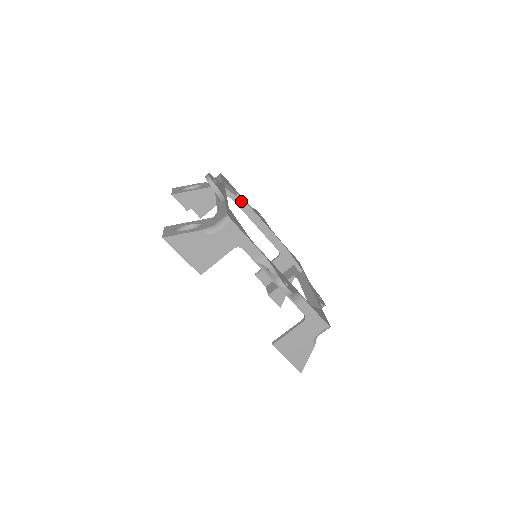
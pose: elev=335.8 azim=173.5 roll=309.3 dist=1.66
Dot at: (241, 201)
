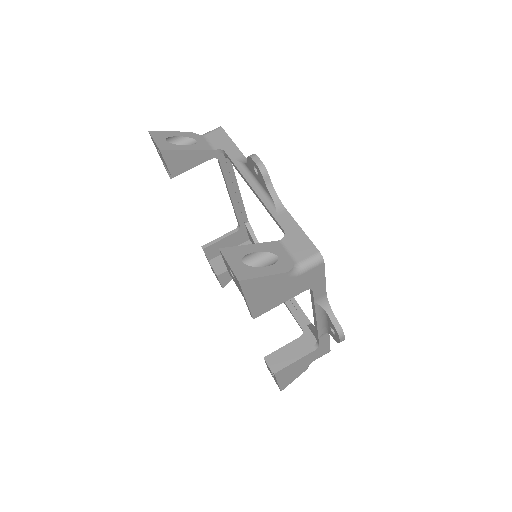
Dot at: (228, 166)
